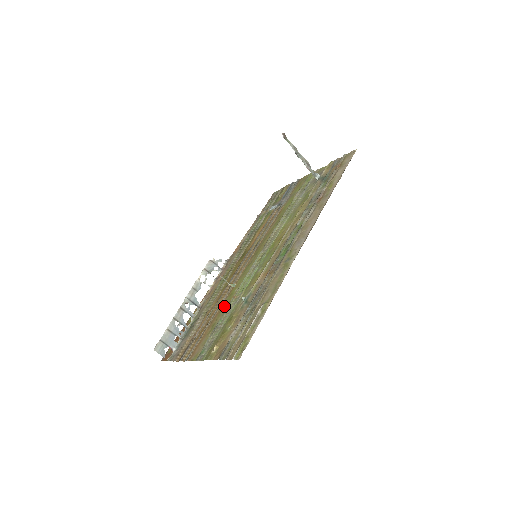
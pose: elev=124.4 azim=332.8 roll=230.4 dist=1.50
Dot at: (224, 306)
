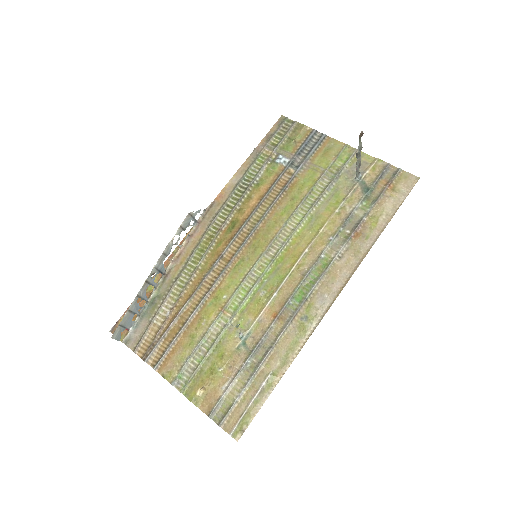
Dot at: (207, 313)
